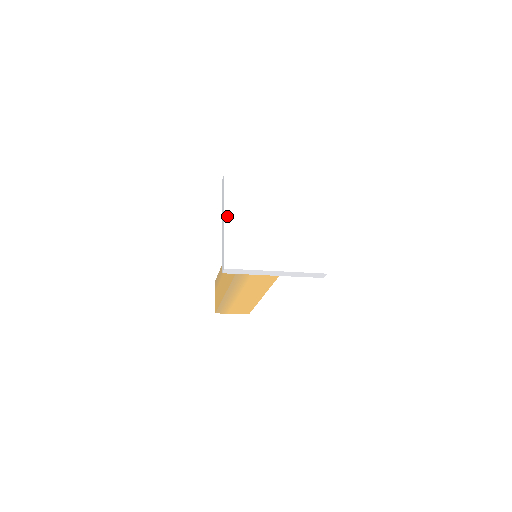
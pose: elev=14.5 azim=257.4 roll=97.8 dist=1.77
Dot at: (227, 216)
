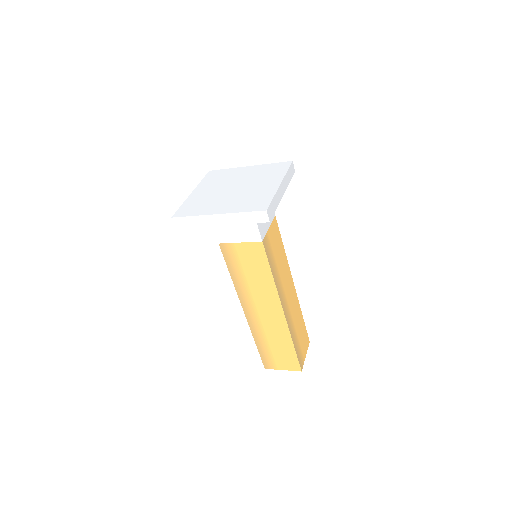
Dot at: (195, 190)
